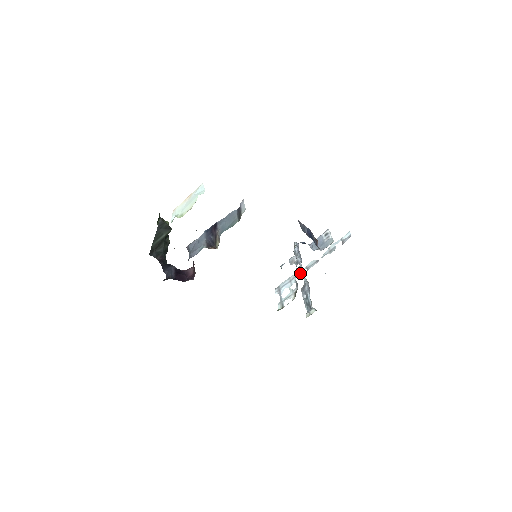
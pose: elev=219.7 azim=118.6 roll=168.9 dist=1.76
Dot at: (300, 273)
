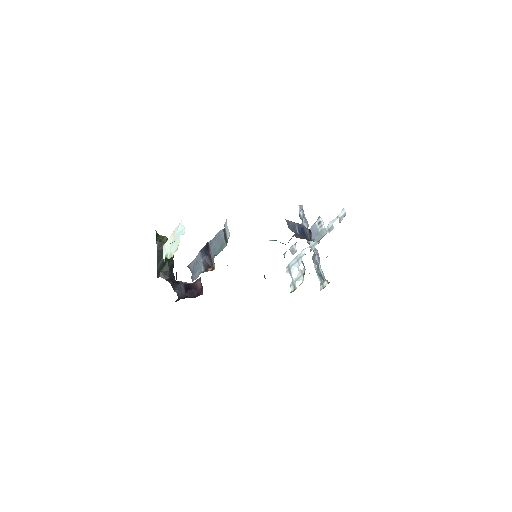
Dot at: (308, 241)
